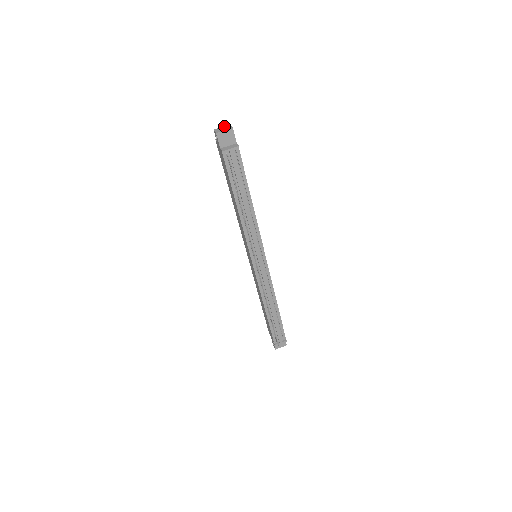
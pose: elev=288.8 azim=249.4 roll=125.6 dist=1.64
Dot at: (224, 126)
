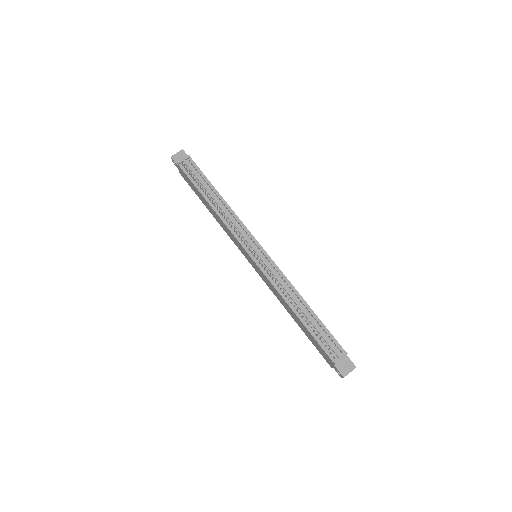
Dot at: occluded
